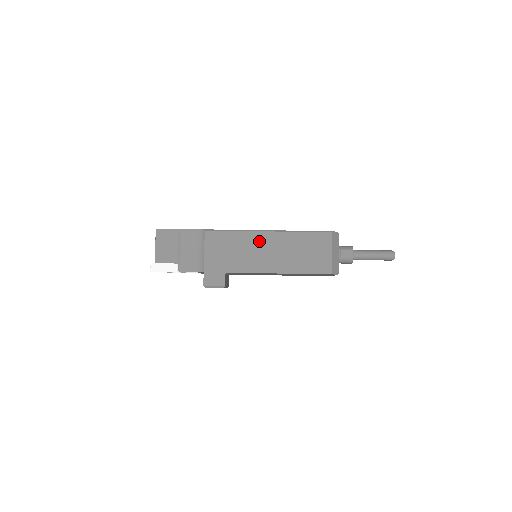
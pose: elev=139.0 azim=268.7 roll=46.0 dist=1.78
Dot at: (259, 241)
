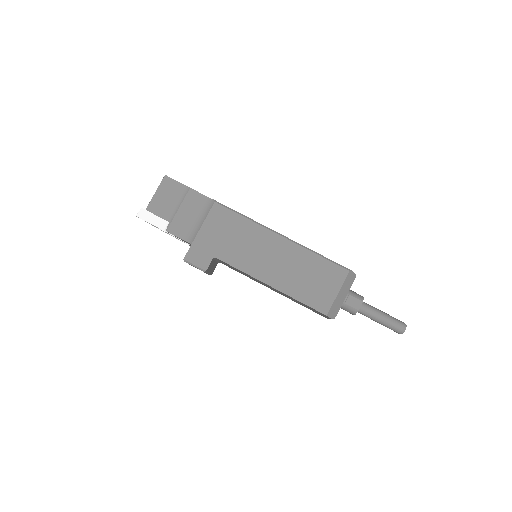
Dot at: (266, 241)
